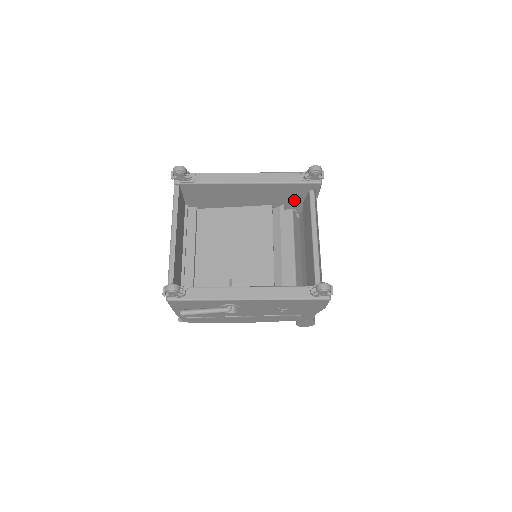
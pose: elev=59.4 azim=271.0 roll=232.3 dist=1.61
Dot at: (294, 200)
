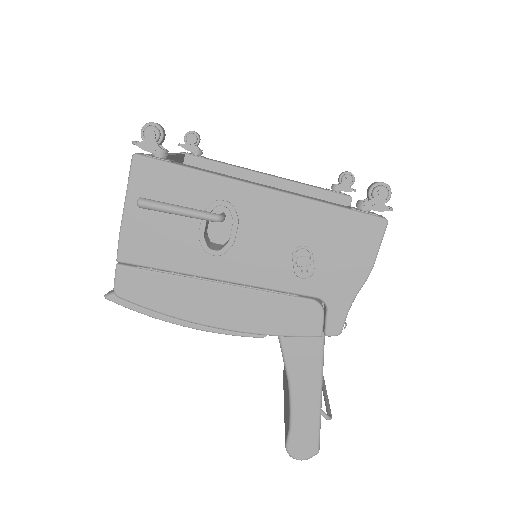
Dot at: occluded
